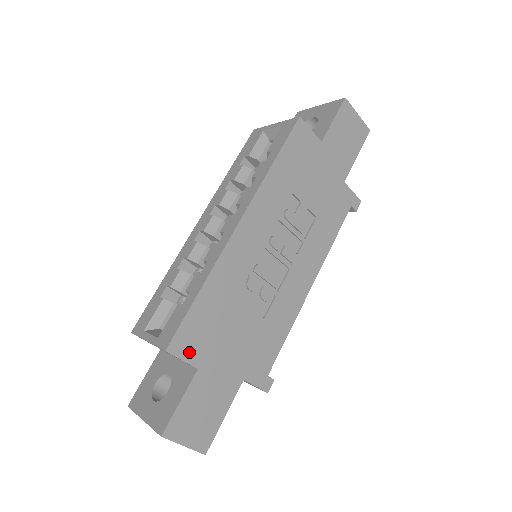
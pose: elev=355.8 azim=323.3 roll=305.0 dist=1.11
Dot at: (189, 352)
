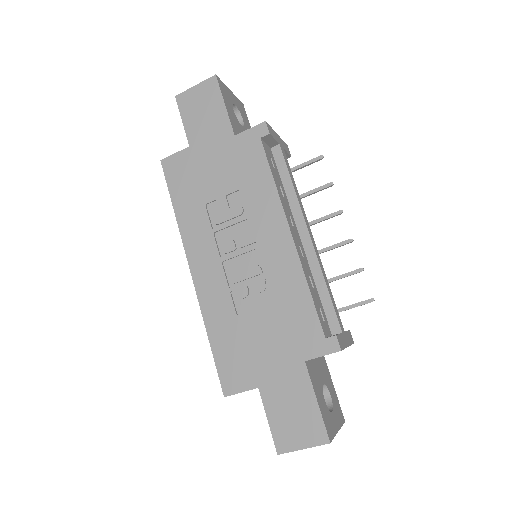
Dot at: (241, 383)
